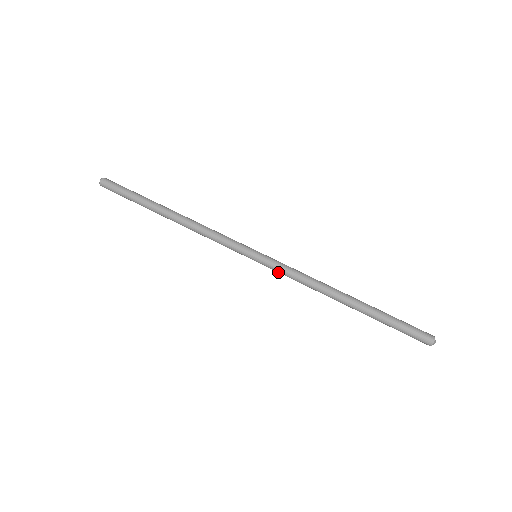
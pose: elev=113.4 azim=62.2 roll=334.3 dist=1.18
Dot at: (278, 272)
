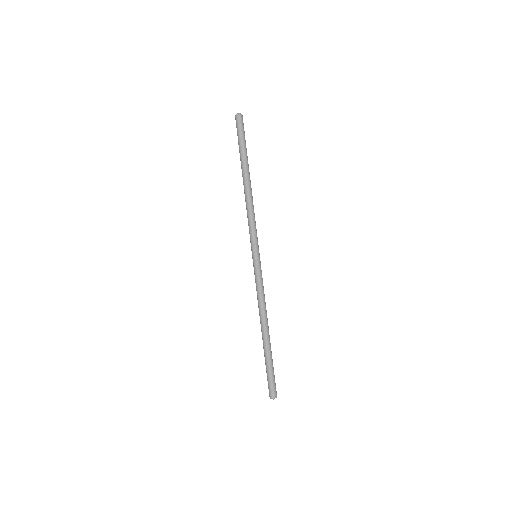
Dot at: occluded
